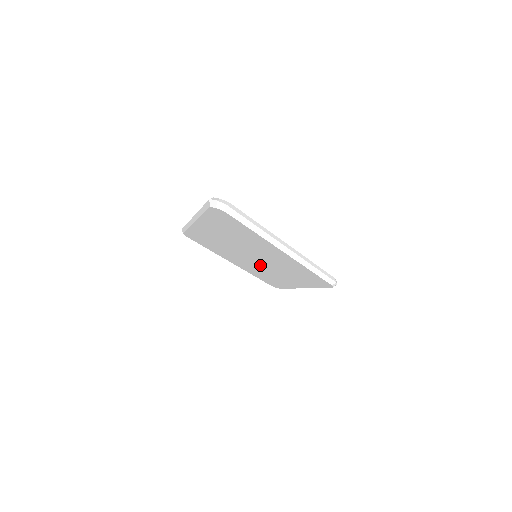
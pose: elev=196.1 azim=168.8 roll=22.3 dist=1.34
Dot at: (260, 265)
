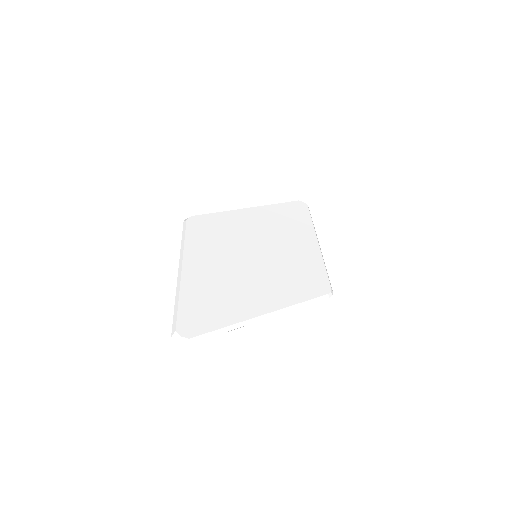
Dot at: occluded
